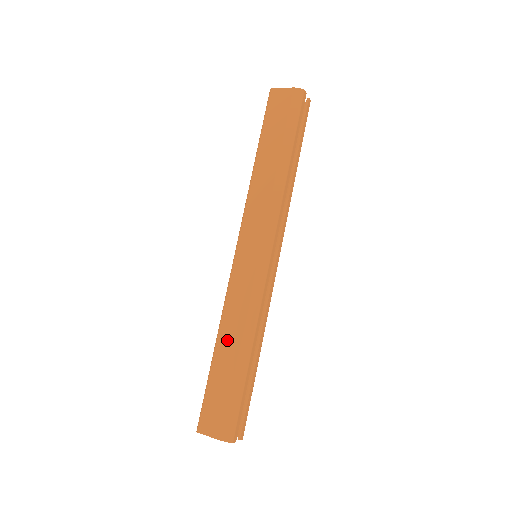
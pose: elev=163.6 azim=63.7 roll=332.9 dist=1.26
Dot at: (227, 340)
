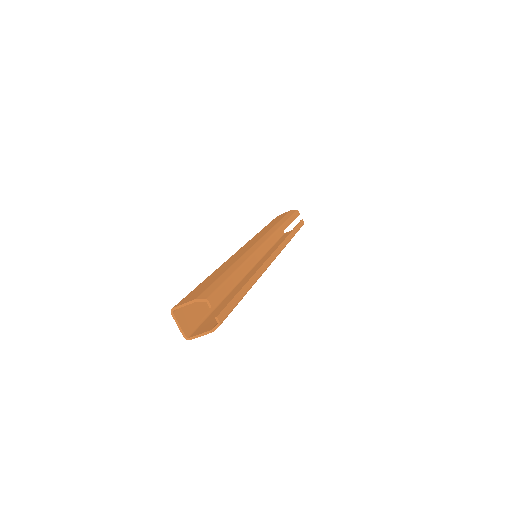
Dot at: (220, 269)
